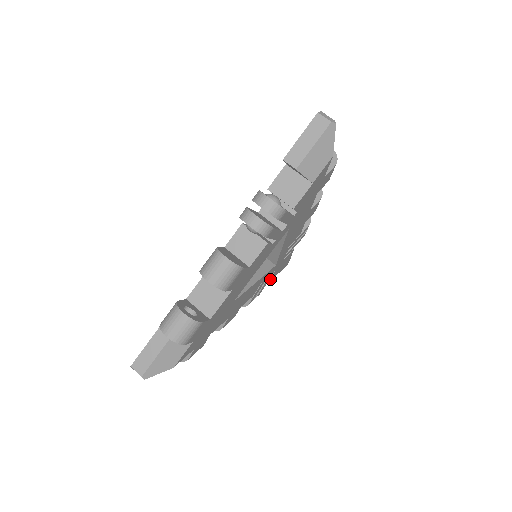
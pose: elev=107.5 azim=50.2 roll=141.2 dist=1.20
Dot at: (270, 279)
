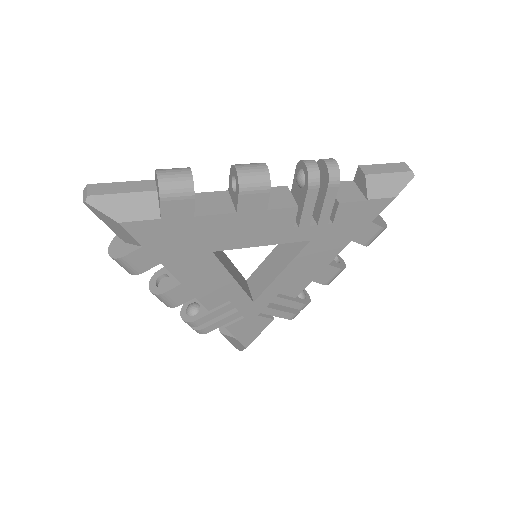
Dot at: (230, 326)
